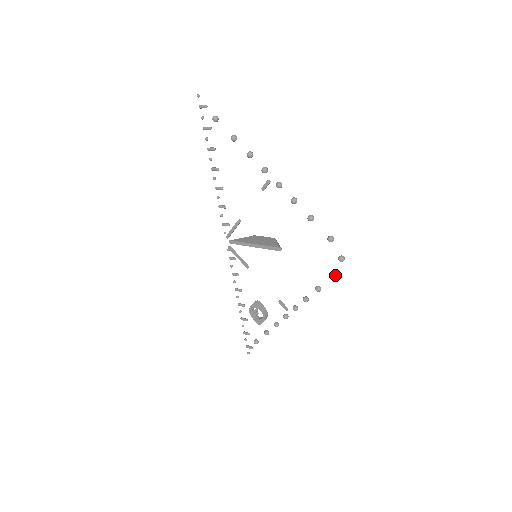
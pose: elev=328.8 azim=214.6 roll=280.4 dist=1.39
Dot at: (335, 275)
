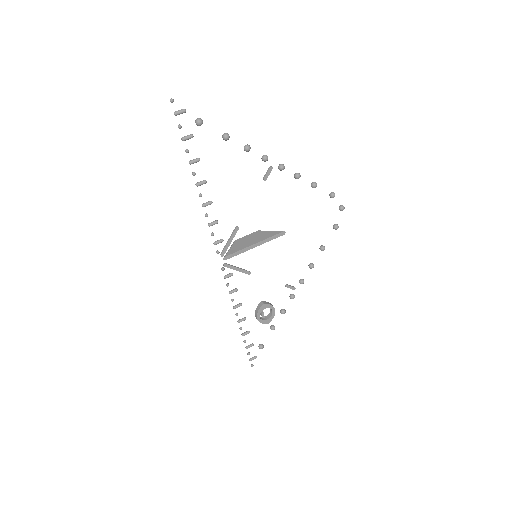
Dot at: (338, 226)
